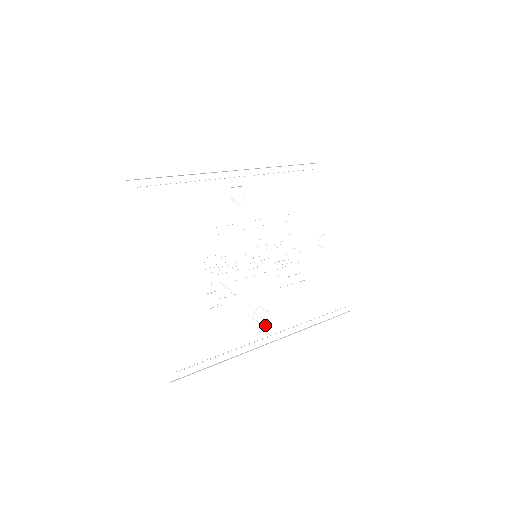
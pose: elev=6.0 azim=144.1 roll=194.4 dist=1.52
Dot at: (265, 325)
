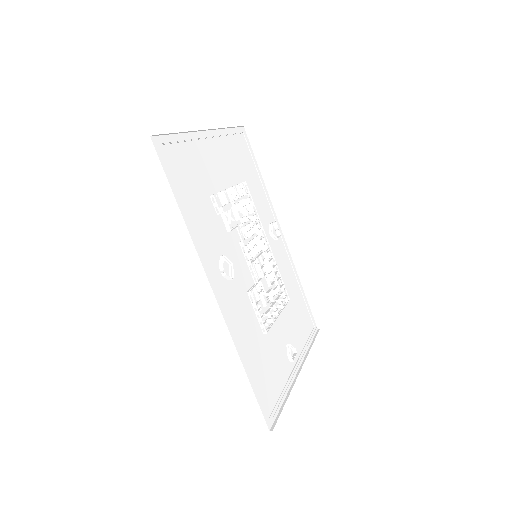
Dot at: (220, 278)
